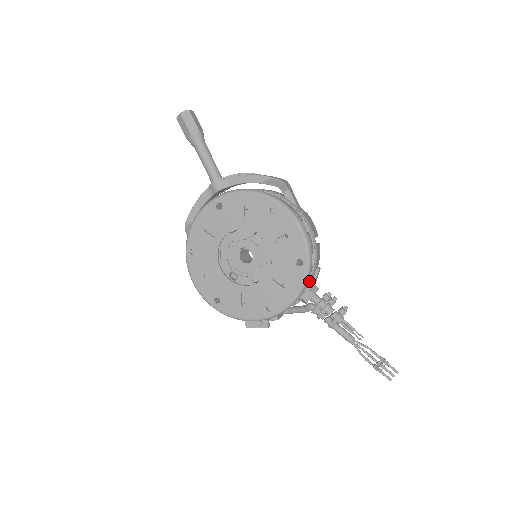
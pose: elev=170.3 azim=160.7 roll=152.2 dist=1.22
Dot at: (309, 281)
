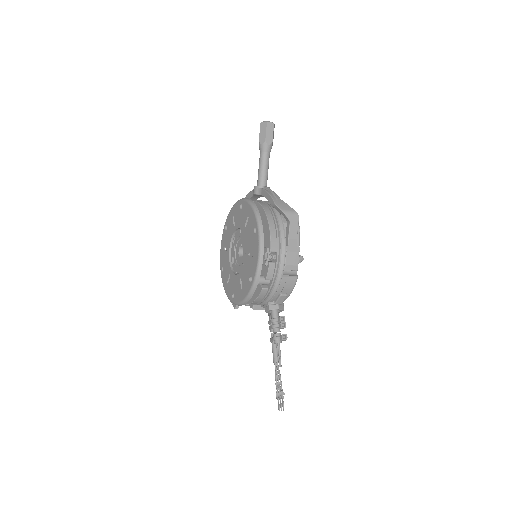
Dot at: (264, 298)
